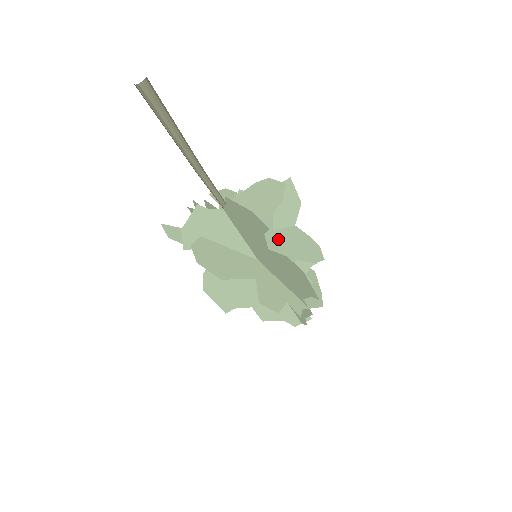
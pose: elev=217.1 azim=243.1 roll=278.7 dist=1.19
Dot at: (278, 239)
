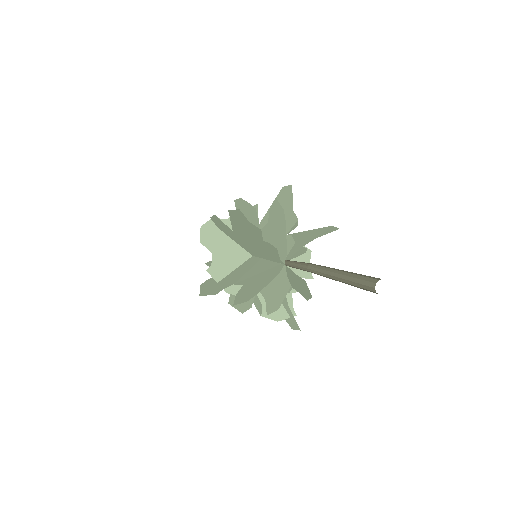
Dot at: occluded
